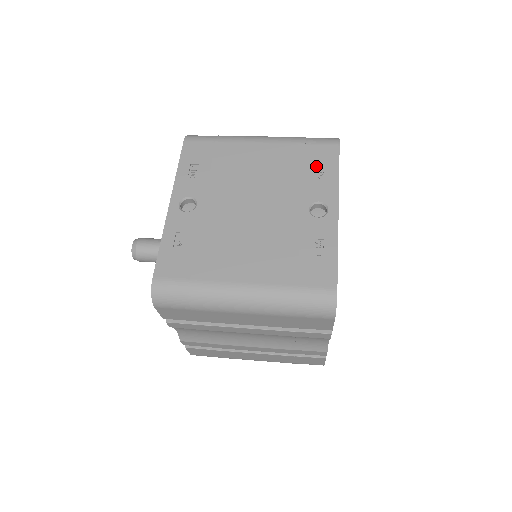
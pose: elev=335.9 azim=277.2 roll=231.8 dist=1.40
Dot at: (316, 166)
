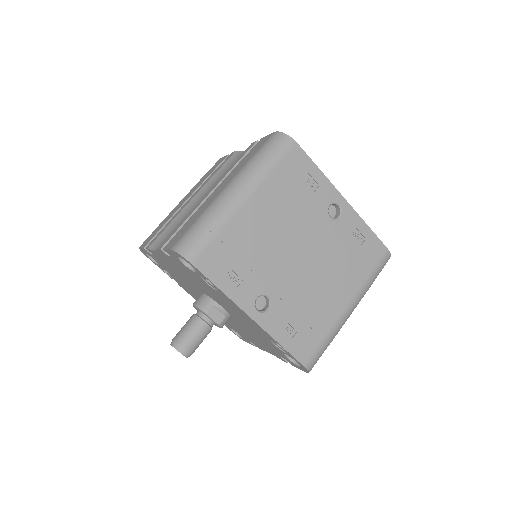
Dot at: (302, 179)
